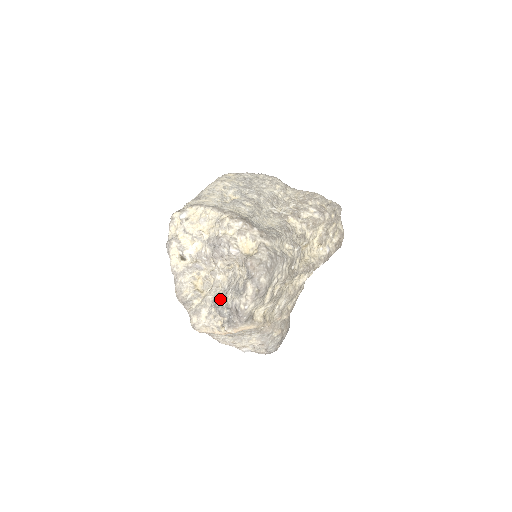
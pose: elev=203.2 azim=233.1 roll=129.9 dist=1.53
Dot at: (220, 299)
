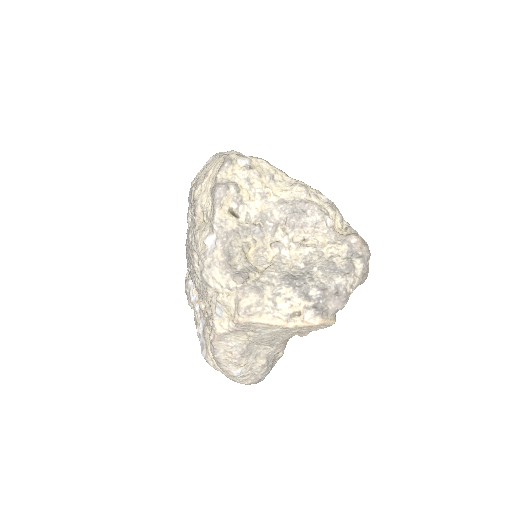
Dot at: (300, 277)
